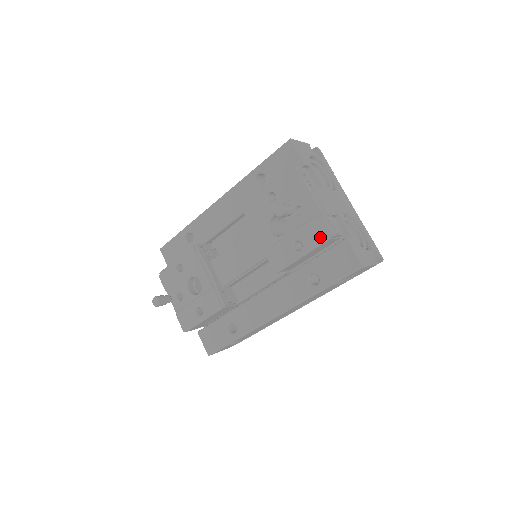
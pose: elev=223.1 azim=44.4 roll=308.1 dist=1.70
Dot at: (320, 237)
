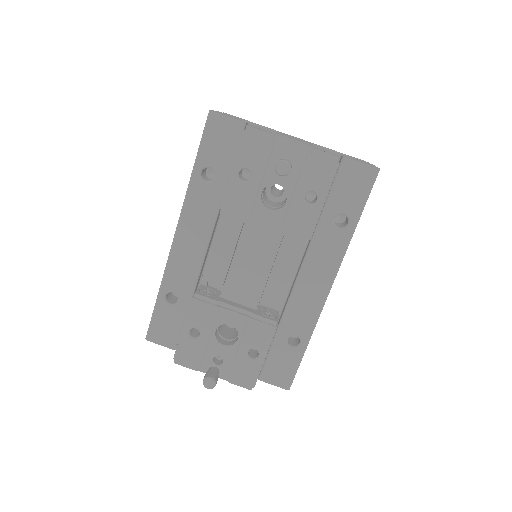
Dot at: (328, 170)
